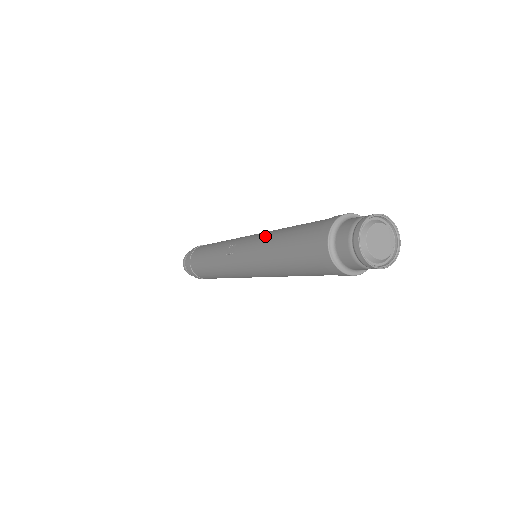
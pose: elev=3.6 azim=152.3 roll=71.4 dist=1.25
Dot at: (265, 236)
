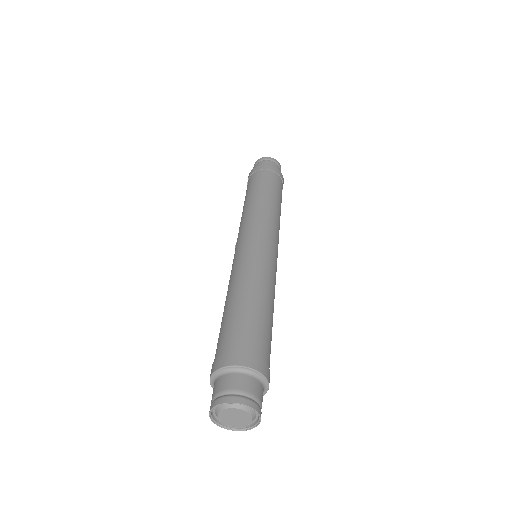
Dot at: occluded
